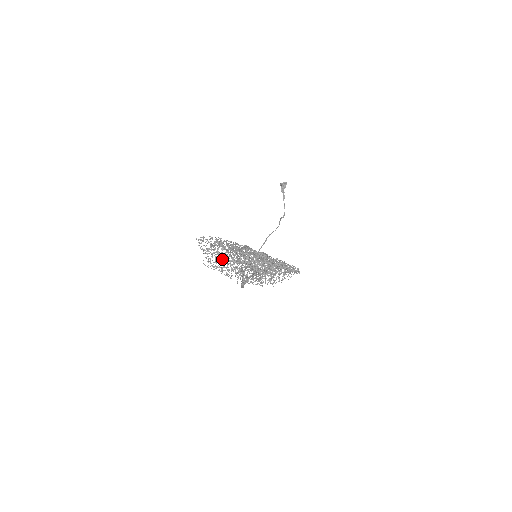
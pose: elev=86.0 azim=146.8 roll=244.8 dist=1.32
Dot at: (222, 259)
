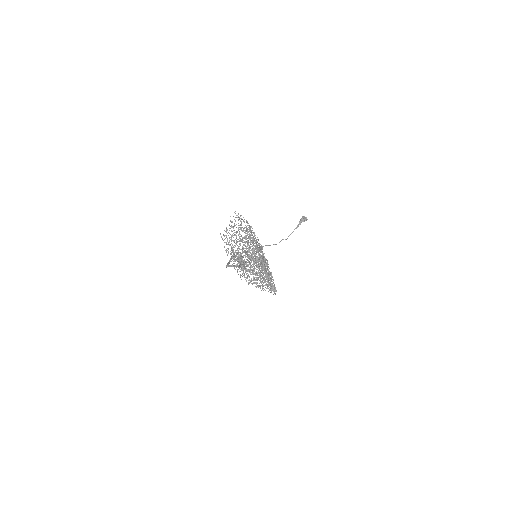
Dot at: (237, 239)
